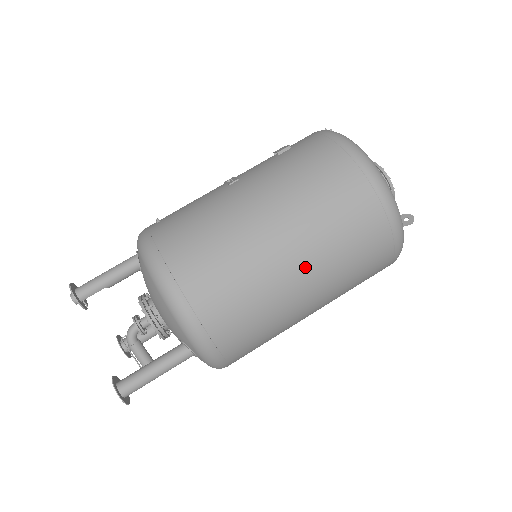
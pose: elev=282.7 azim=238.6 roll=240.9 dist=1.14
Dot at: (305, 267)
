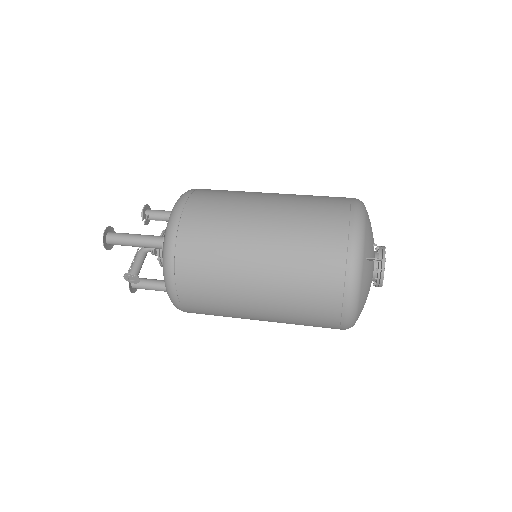
Dot at: (269, 218)
